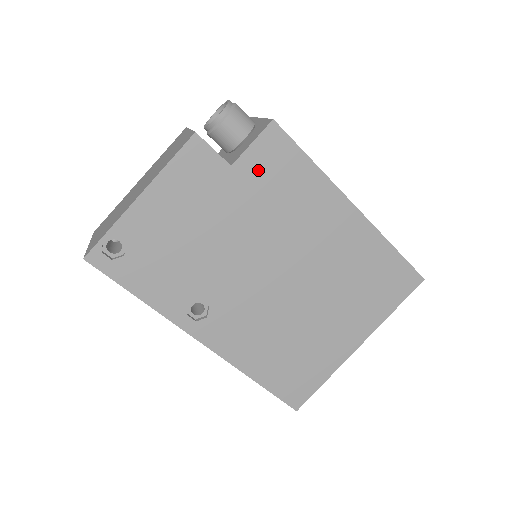
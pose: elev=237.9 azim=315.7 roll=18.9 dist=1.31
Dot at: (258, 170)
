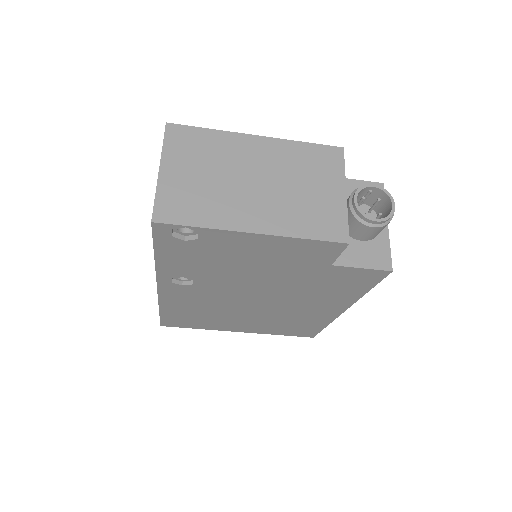
Dot at: (339, 275)
